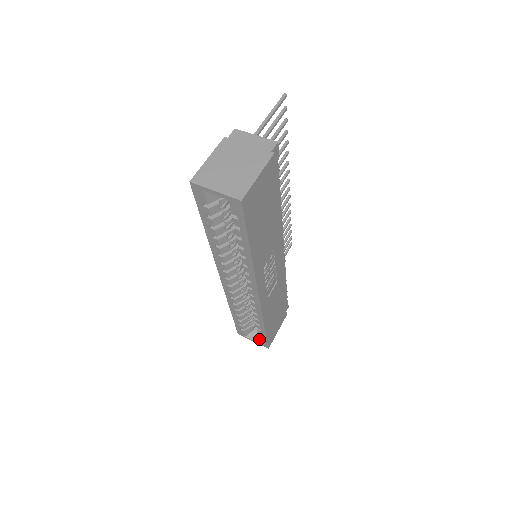
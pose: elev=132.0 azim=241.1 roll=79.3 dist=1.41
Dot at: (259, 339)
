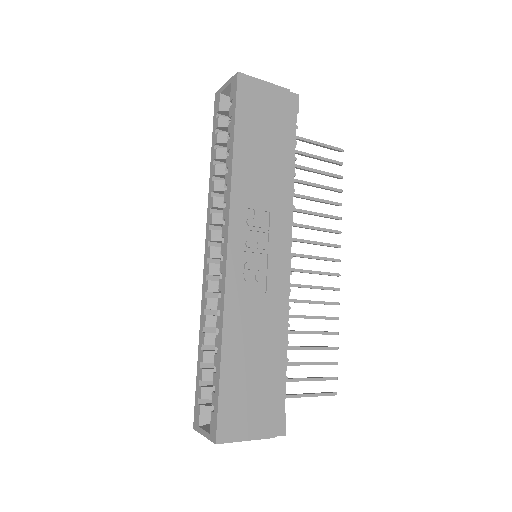
Dot at: (211, 413)
